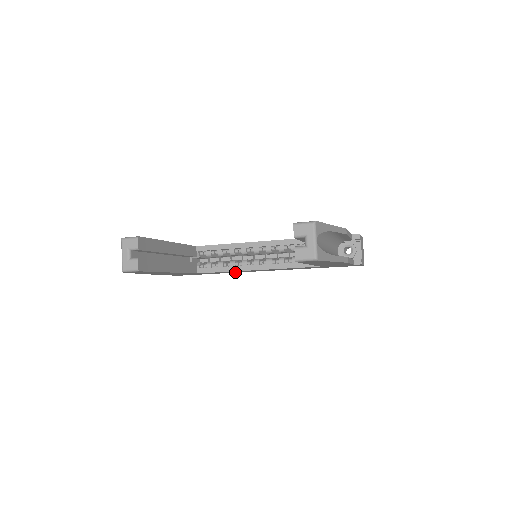
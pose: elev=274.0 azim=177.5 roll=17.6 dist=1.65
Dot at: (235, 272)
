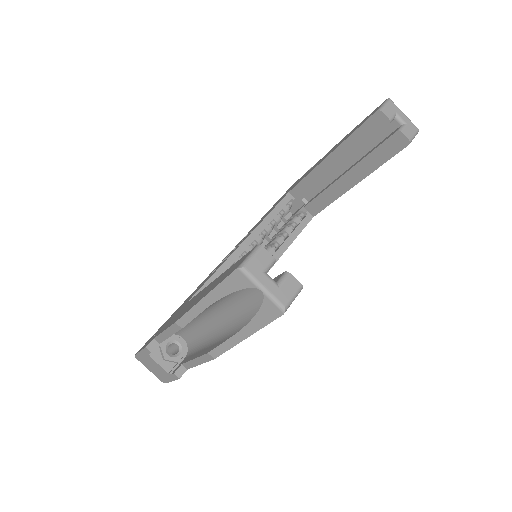
Dot at: occluded
